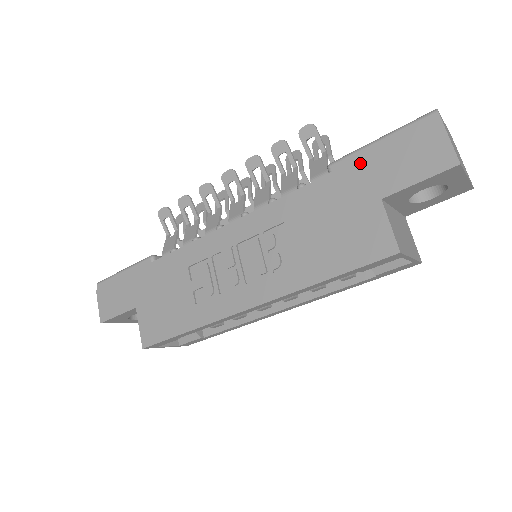
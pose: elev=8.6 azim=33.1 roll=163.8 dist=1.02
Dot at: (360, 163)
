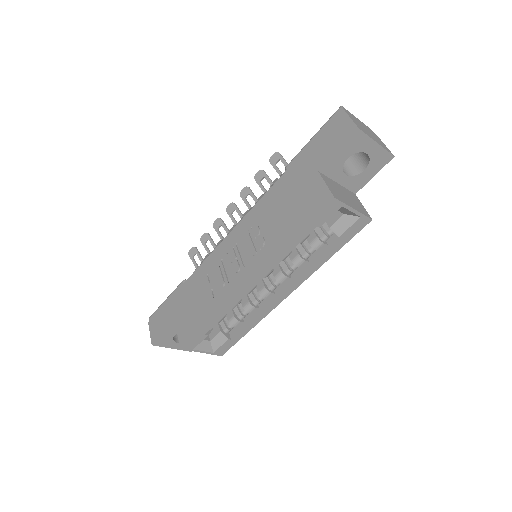
Dot at: (302, 156)
